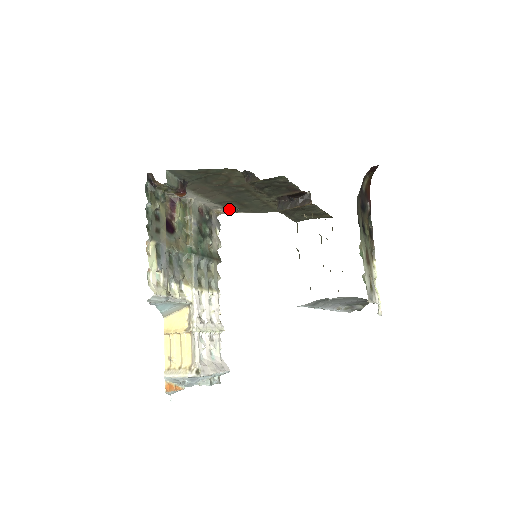
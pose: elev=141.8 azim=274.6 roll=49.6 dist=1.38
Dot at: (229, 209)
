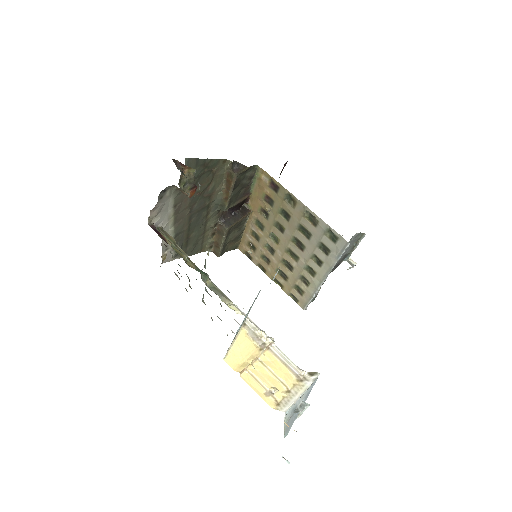
Dot at: (174, 250)
